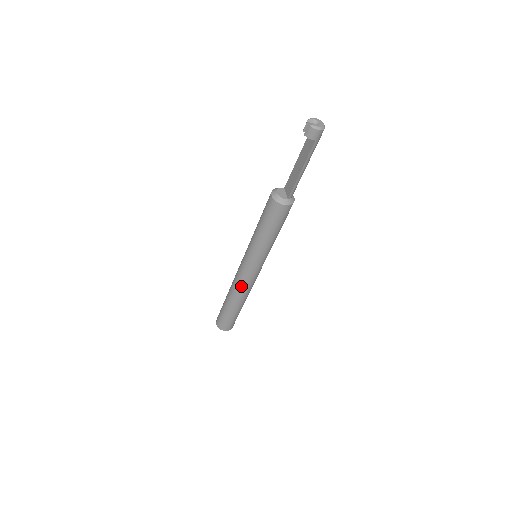
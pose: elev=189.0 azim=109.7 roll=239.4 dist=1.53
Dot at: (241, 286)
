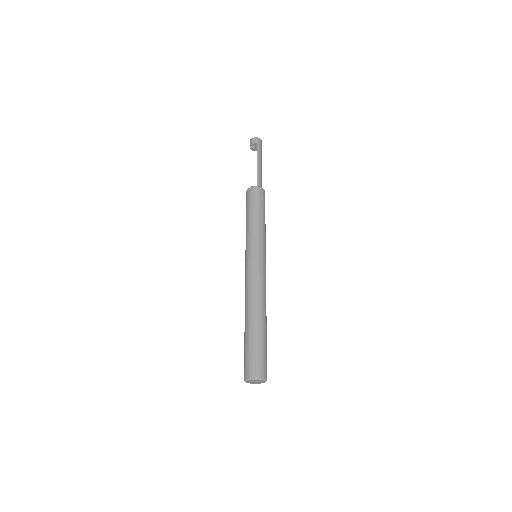
Dot at: (250, 287)
